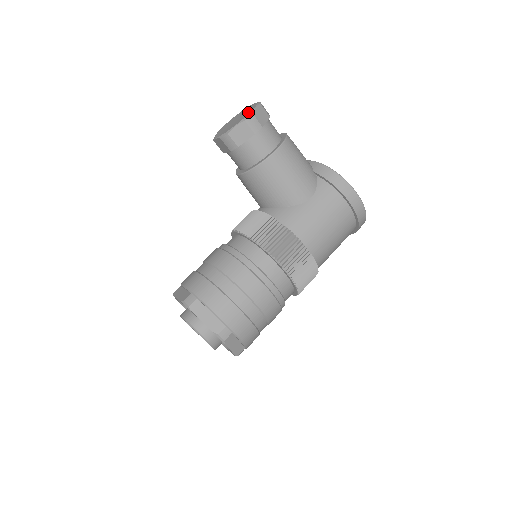
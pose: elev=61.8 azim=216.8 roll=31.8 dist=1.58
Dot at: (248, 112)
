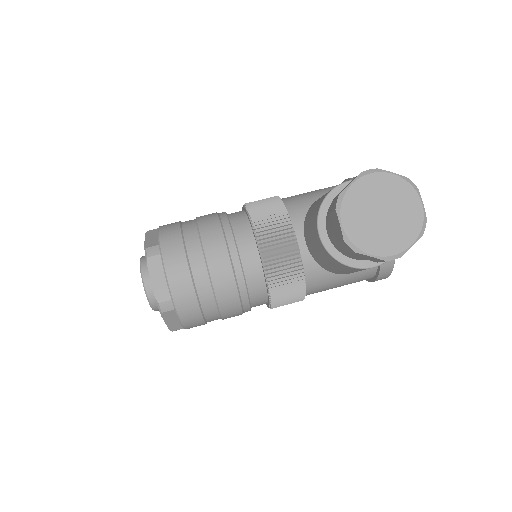
Dot at: (401, 241)
